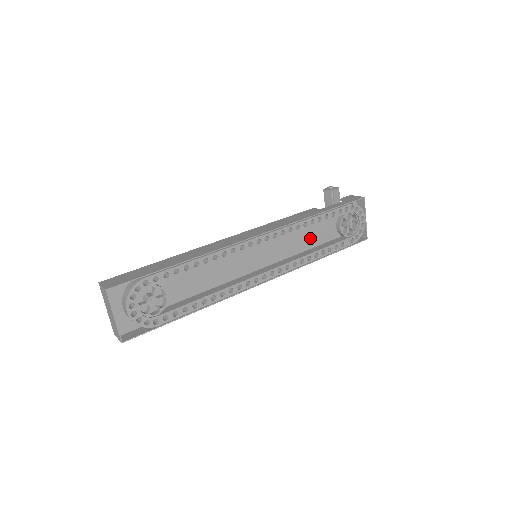
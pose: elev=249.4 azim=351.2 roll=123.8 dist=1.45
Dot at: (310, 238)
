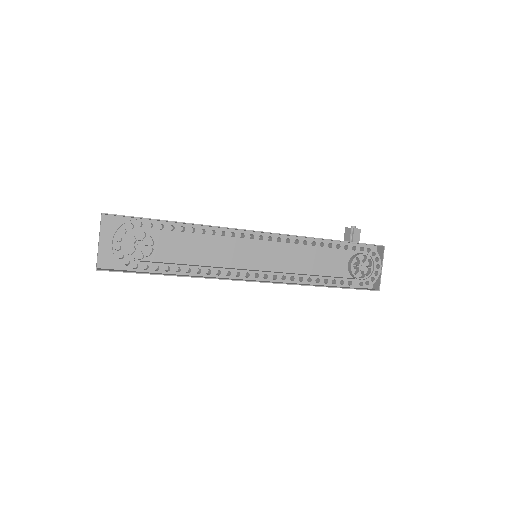
Dot at: (317, 265)
